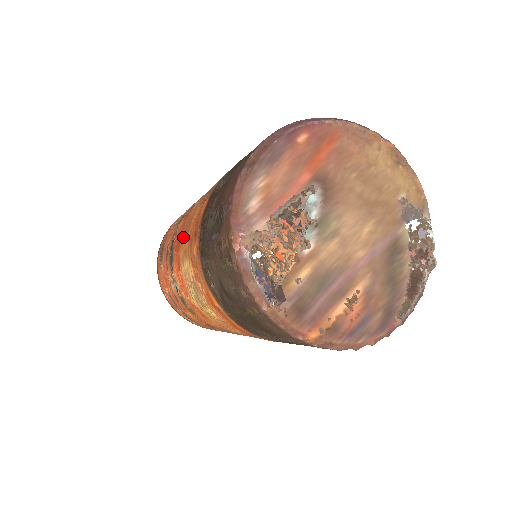
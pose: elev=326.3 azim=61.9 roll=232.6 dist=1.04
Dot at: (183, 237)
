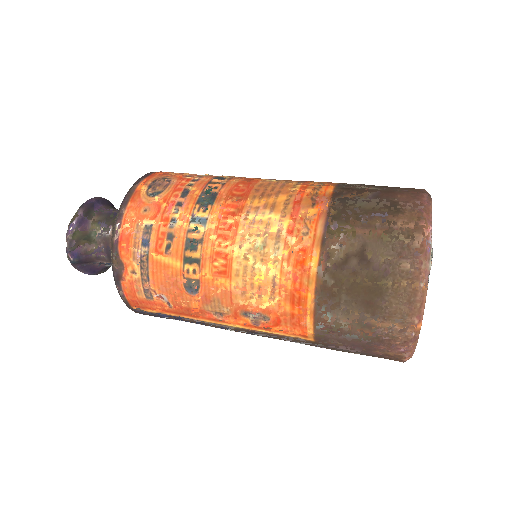
Dot at: (261, 193)
